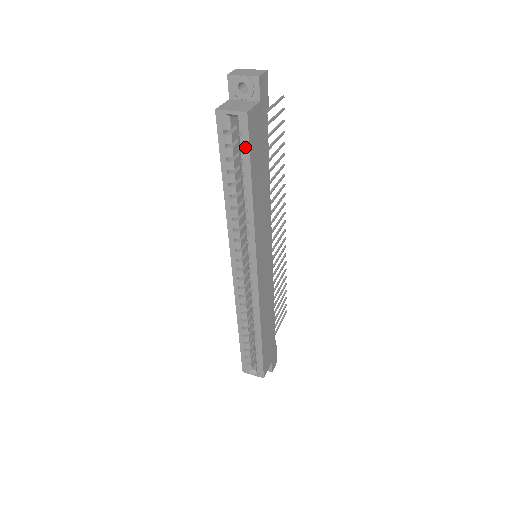
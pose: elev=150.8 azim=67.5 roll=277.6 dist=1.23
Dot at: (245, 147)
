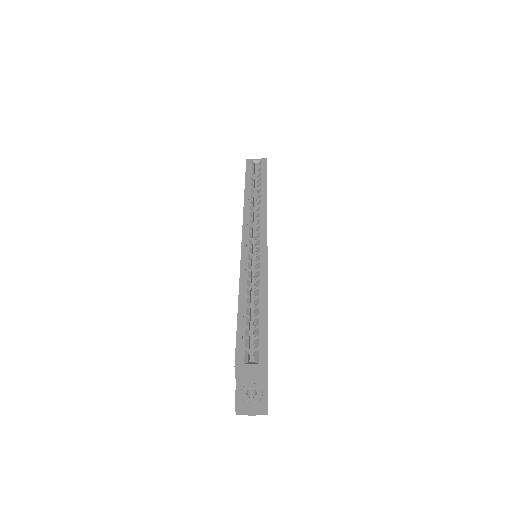
Dot at: (264, 171)
